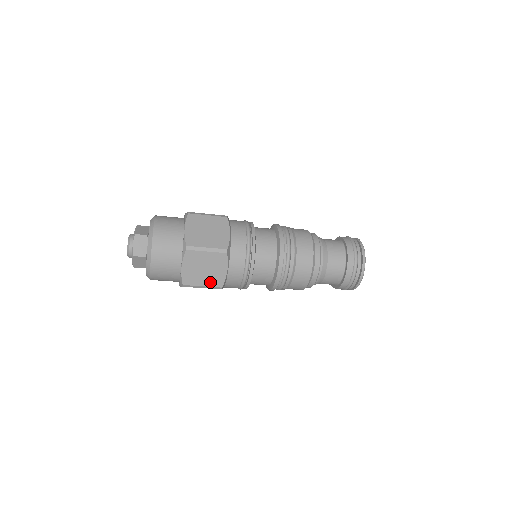
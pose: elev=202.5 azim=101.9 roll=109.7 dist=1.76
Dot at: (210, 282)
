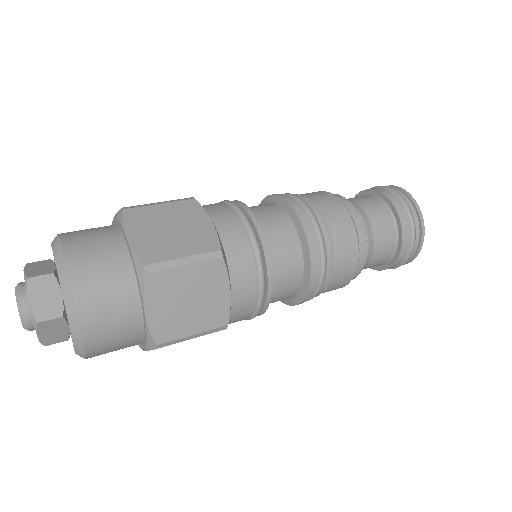
Dot at: (204, 322)
